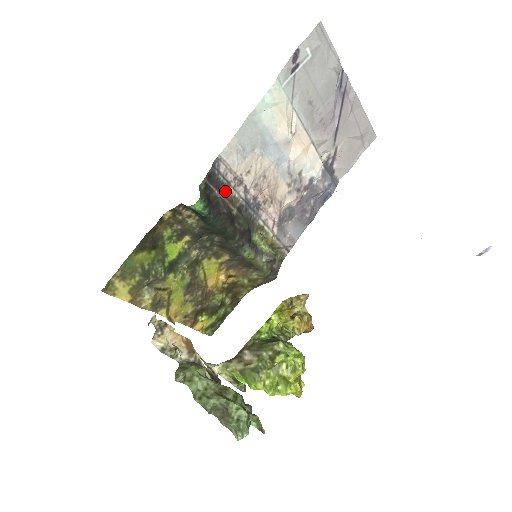
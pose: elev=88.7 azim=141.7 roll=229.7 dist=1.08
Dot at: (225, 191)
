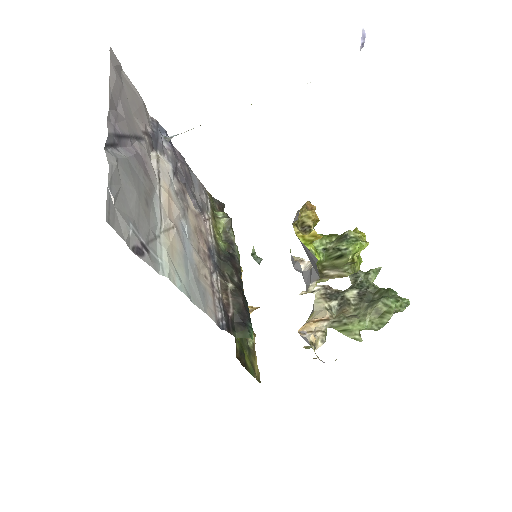
Dot at: (223, 302)
